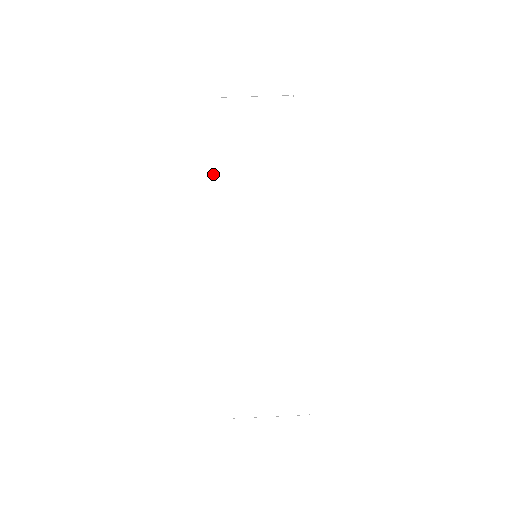
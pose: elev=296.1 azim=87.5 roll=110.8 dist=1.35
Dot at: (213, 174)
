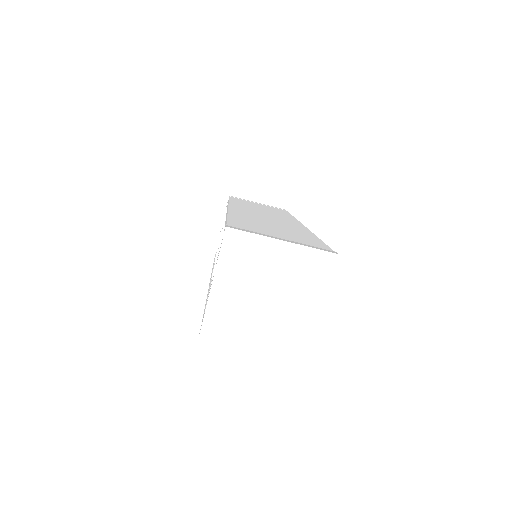
Dot at: occluded
